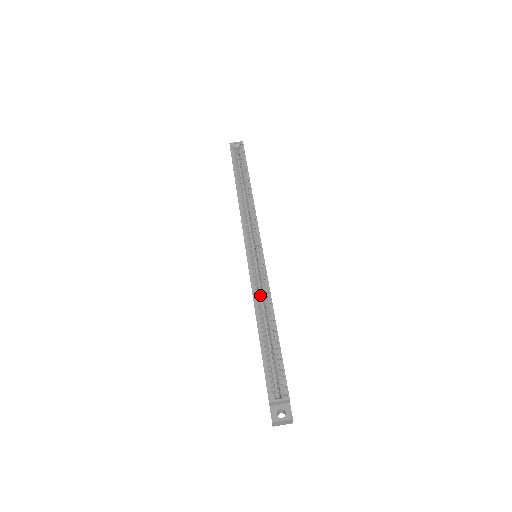
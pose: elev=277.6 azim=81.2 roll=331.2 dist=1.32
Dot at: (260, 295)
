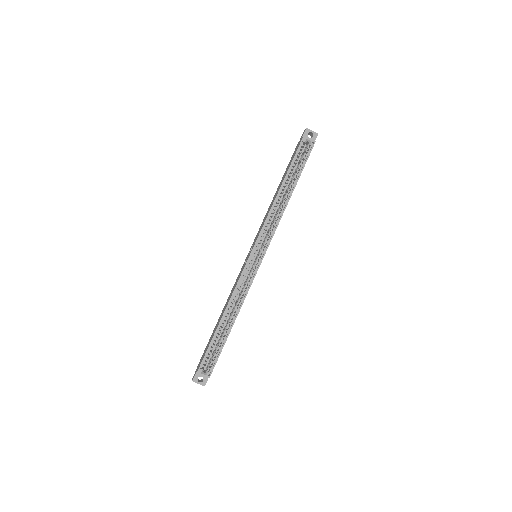
Dot at: (238, 292)
